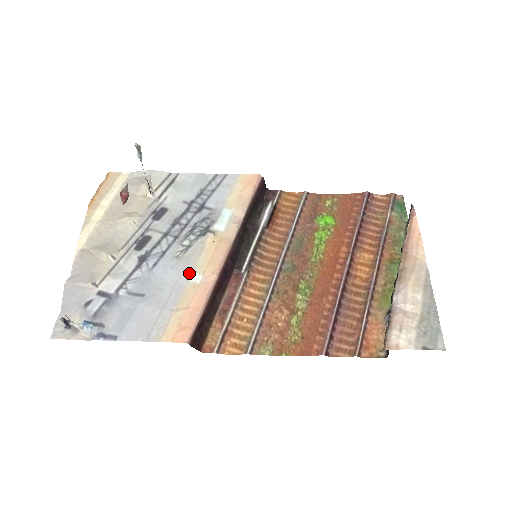
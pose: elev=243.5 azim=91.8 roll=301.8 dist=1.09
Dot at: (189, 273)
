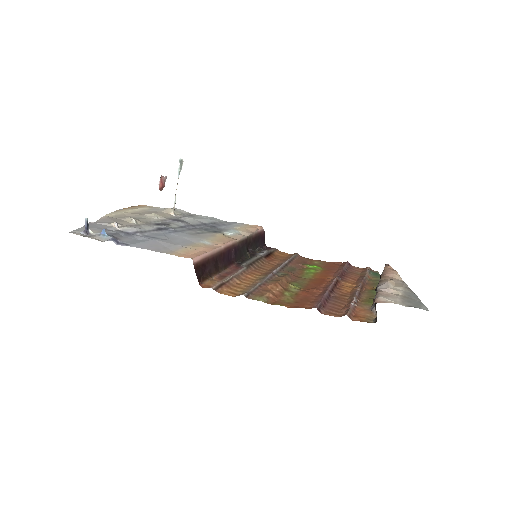
Dot at: (200, 240)
